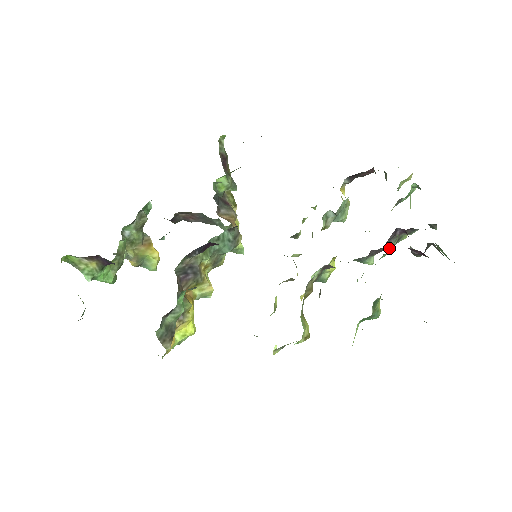
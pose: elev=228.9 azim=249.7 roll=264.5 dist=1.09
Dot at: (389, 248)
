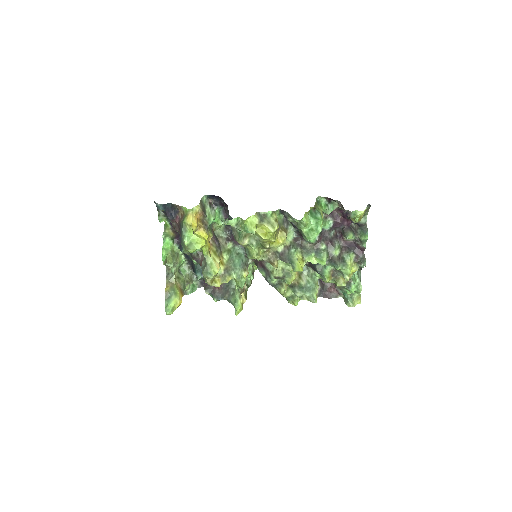
Dot at: (337, 260)
